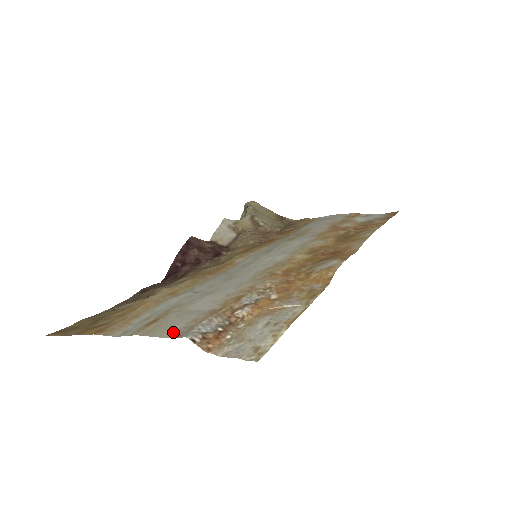
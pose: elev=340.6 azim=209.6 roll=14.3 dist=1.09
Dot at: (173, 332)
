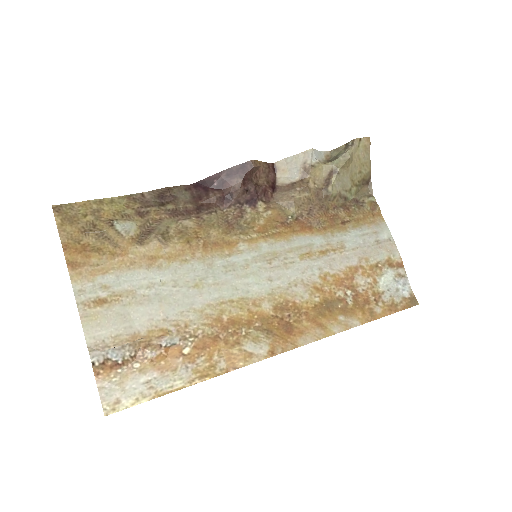
Dot at: (94, 338)
